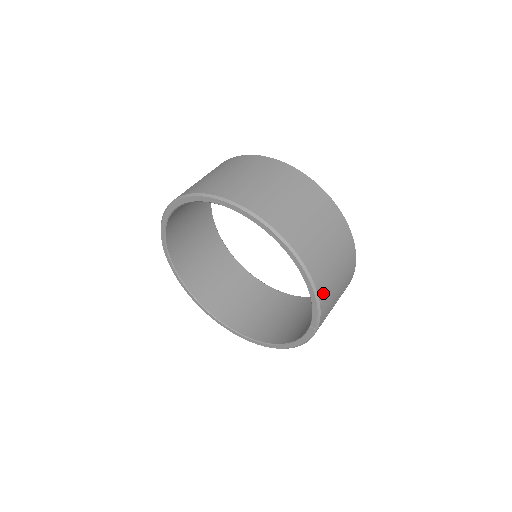
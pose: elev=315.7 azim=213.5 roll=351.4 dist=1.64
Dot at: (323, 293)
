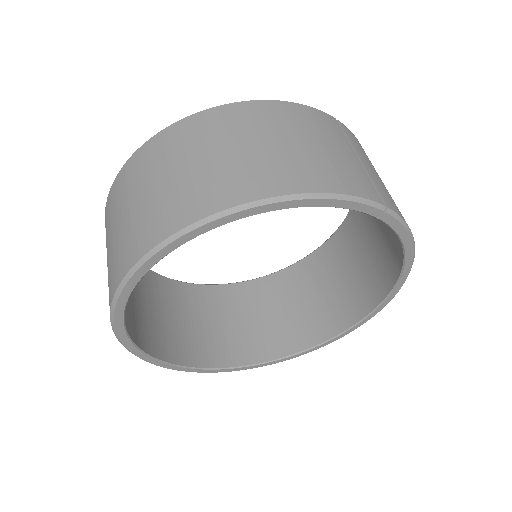
Dot at: (318, 182)
